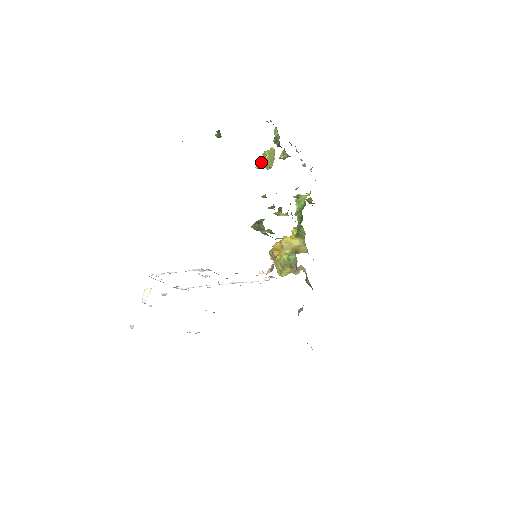
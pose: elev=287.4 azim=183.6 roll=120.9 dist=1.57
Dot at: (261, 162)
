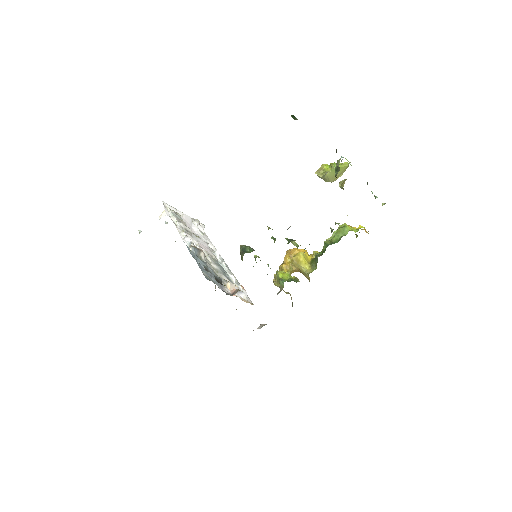
Dot at: (324, 170)
